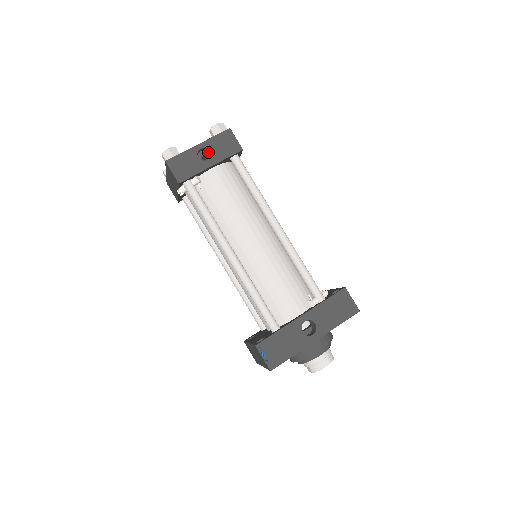
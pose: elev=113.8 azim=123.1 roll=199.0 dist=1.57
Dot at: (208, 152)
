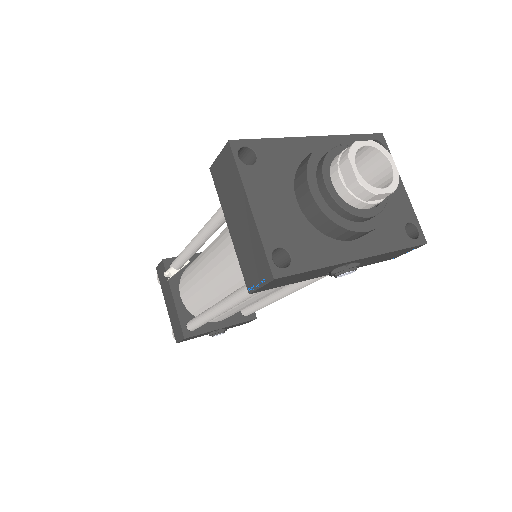
Dot at: occluded
